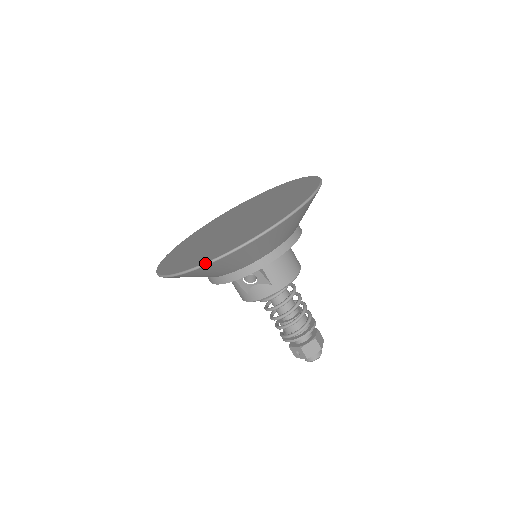
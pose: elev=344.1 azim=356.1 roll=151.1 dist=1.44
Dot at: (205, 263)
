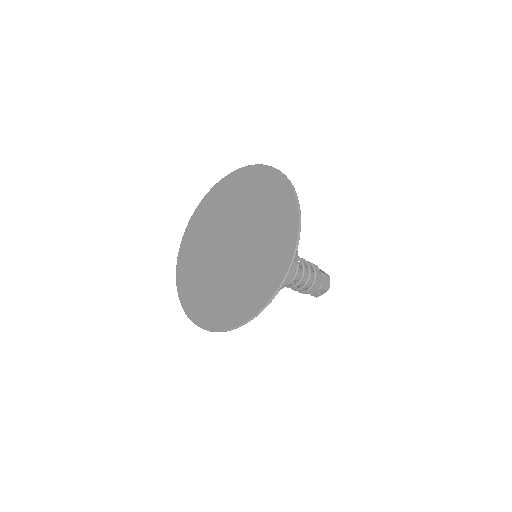
Dot at: (278, 290)
